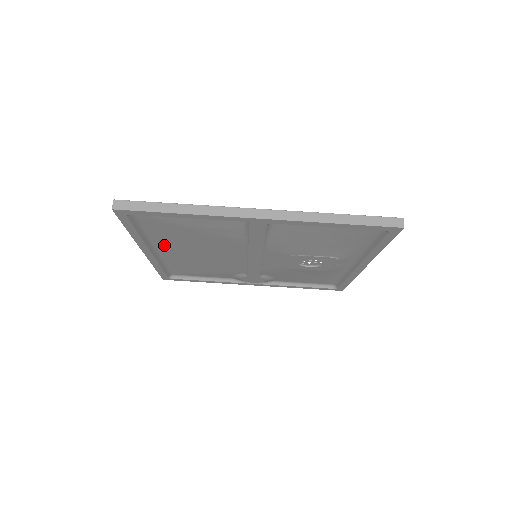
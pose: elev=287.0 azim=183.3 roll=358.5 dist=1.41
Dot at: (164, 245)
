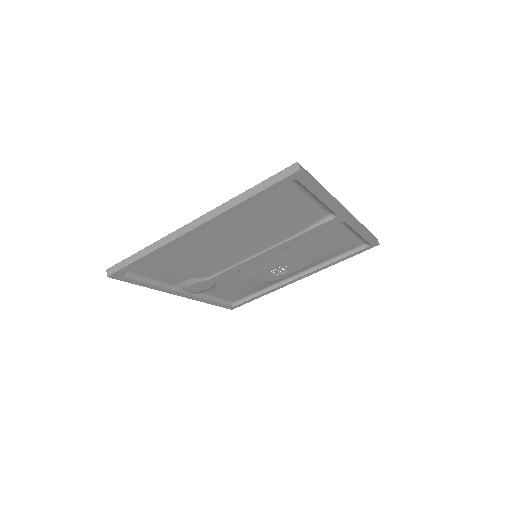
Dot at: (223, 225)
